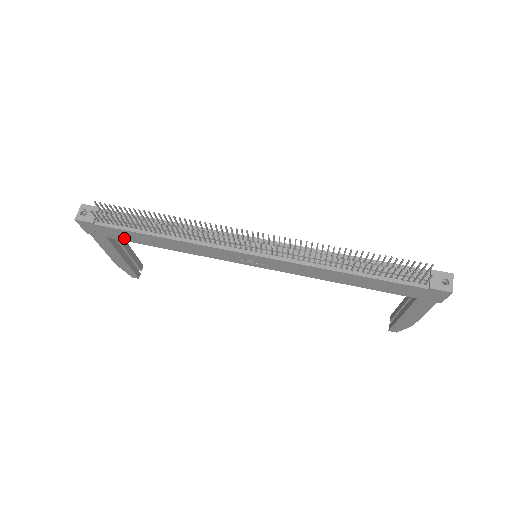
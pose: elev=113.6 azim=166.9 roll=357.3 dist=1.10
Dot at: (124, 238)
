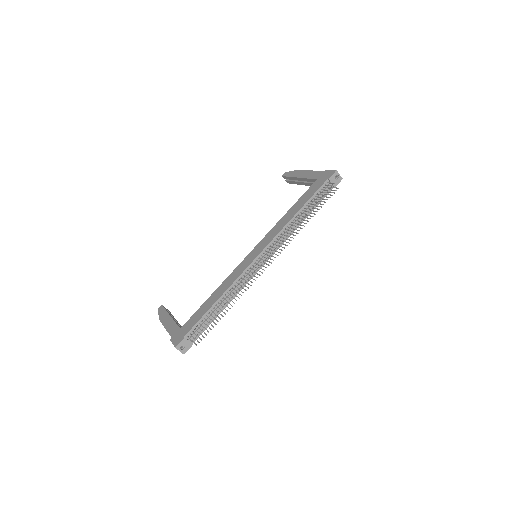
Dot at: occluded
